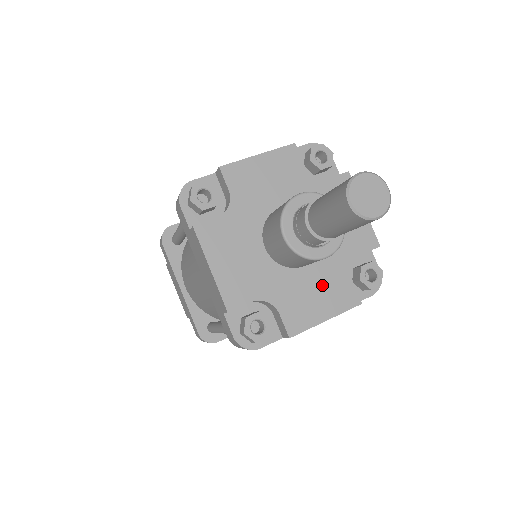
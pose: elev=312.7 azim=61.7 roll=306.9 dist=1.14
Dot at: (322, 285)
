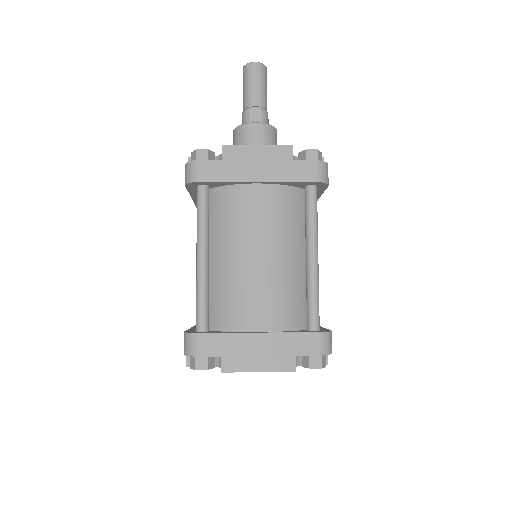
Dot at: occluded
